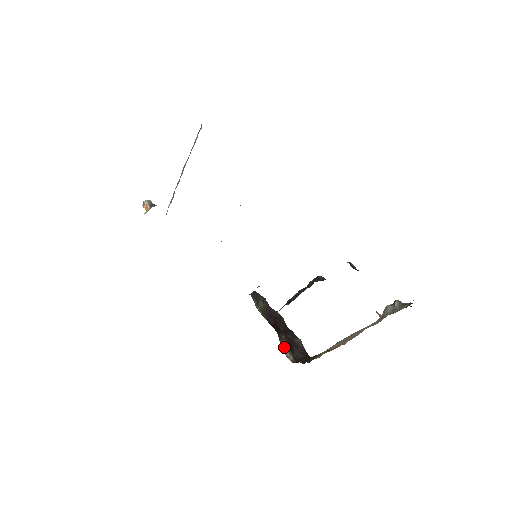
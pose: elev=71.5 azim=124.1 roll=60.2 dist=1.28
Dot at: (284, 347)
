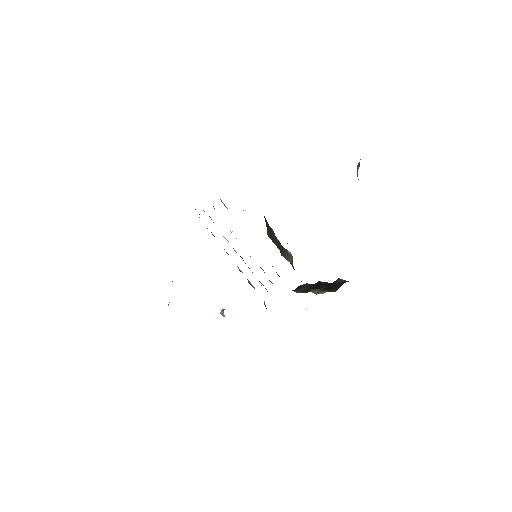
Dot at: (317, 292)
